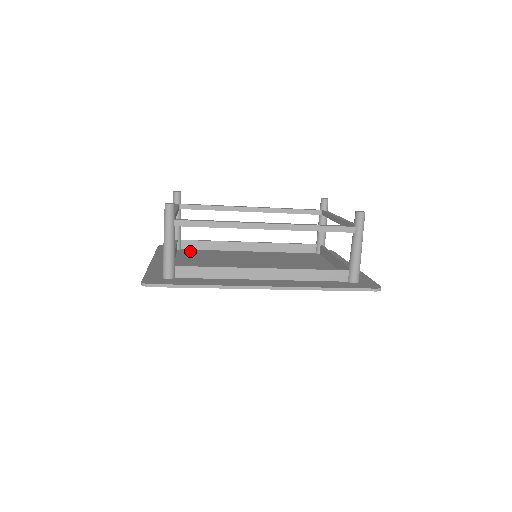
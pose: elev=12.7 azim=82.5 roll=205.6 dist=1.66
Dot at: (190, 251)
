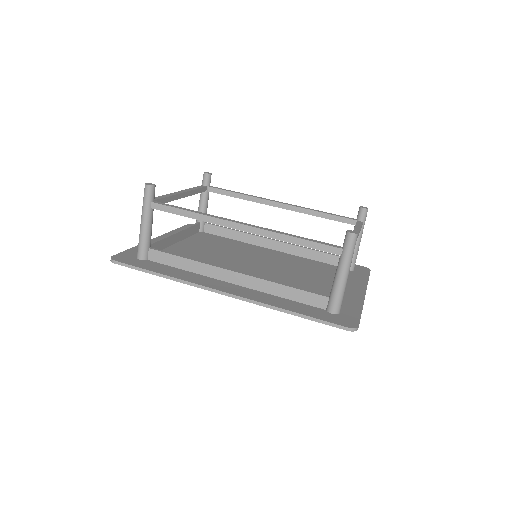
Dot at: (209, 236)
